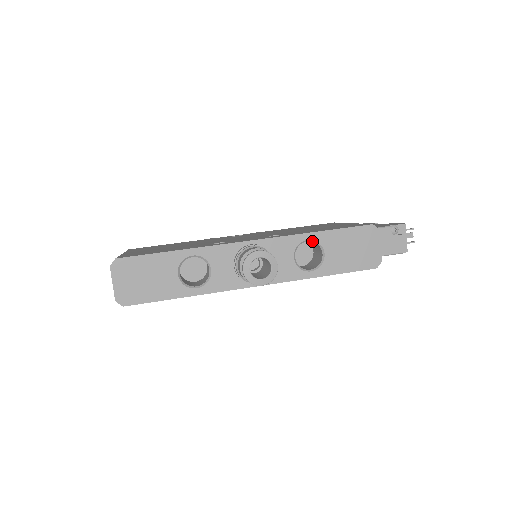
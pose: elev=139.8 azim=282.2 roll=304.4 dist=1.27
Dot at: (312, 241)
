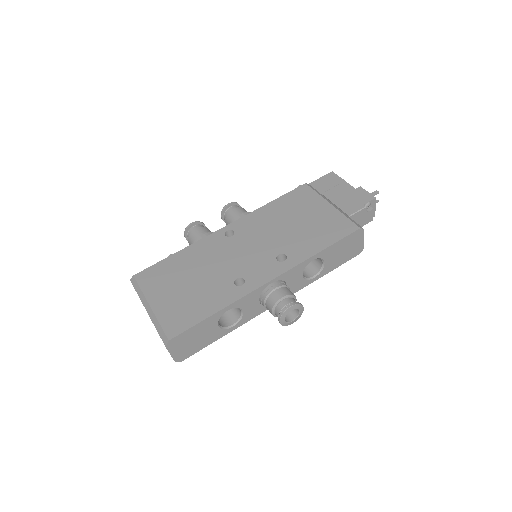
Dot at: occluded
